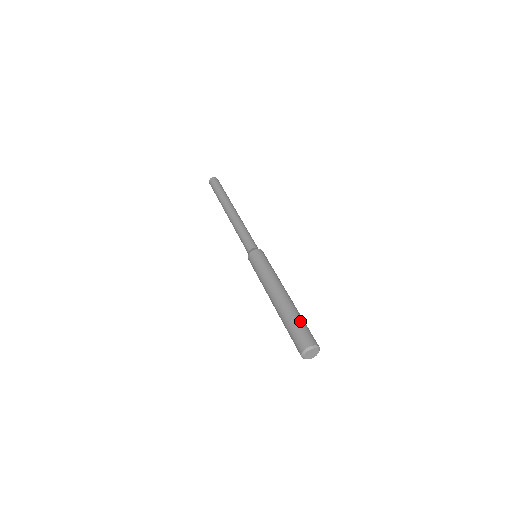
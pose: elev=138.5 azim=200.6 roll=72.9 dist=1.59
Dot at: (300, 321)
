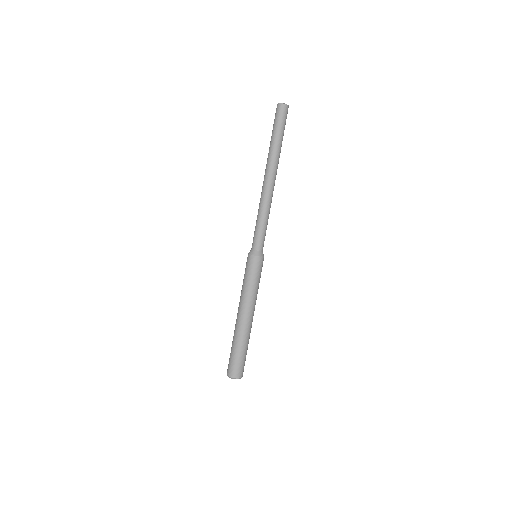
Dot at: (234, 352)
